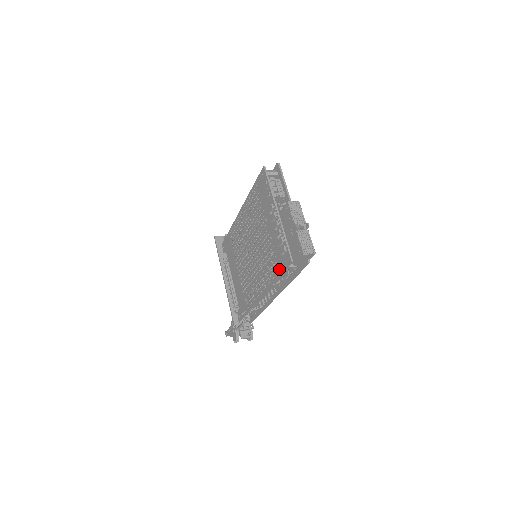
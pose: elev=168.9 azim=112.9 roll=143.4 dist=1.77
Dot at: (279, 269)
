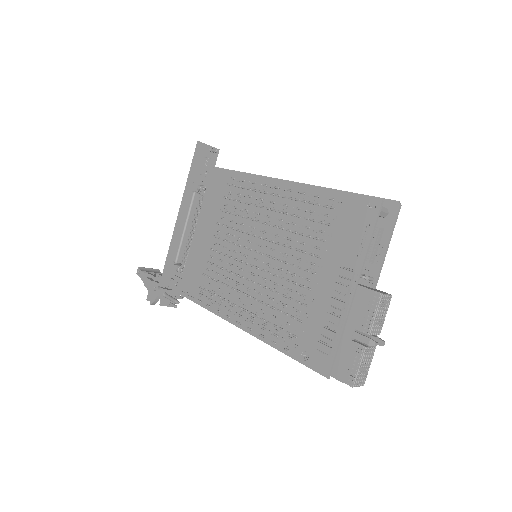
Dot at: (296, 351)
